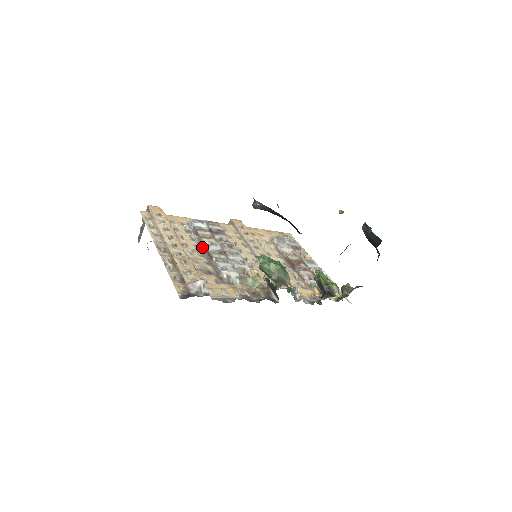
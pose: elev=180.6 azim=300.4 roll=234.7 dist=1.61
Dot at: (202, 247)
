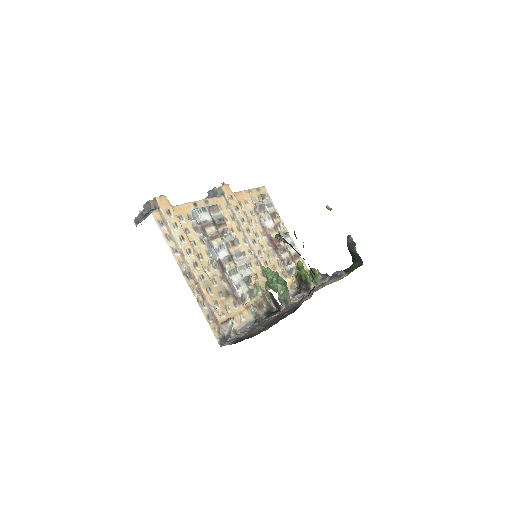
Dot at: (213, 253)
